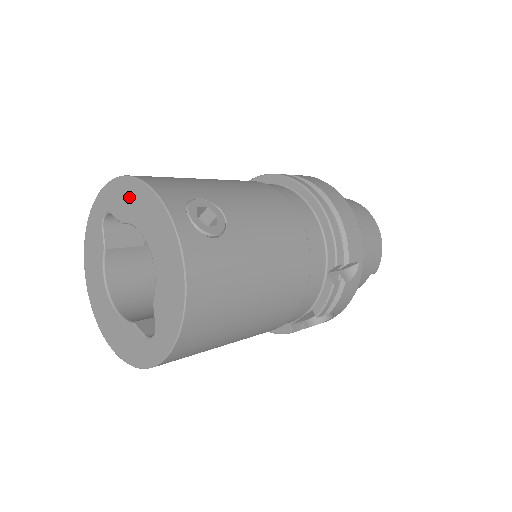
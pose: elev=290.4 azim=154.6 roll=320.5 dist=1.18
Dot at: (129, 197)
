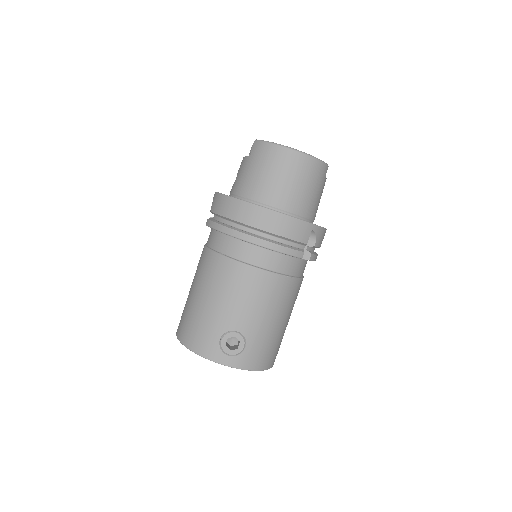
Dot at: occluded
